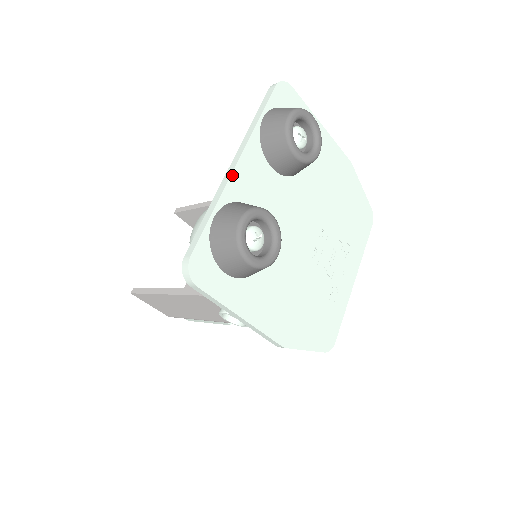
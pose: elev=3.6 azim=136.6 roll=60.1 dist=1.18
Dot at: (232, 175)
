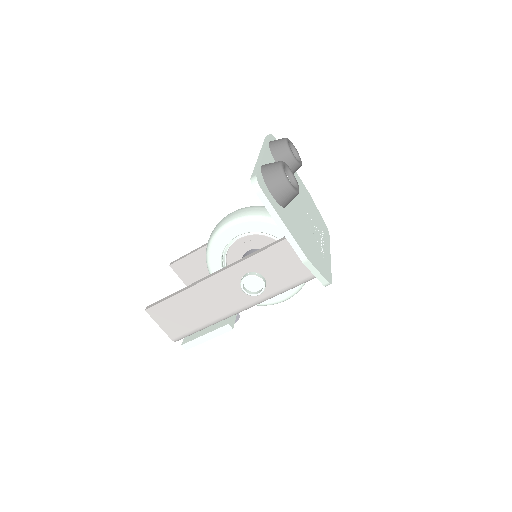
Dot at: (263, 155)
